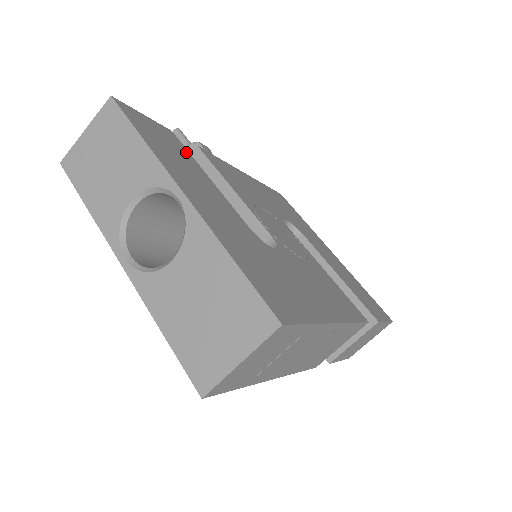
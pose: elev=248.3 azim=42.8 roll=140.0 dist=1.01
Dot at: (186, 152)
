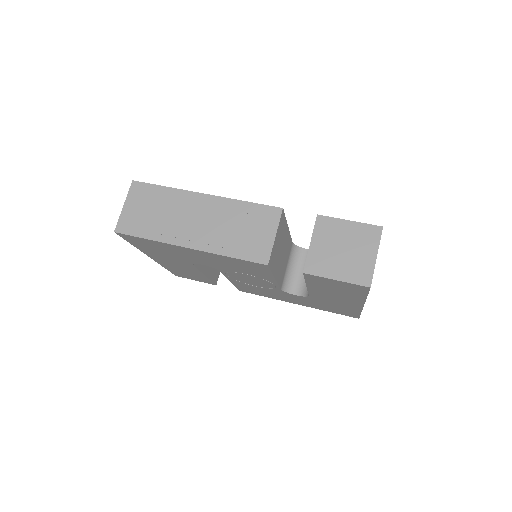
Dot at: occluded
